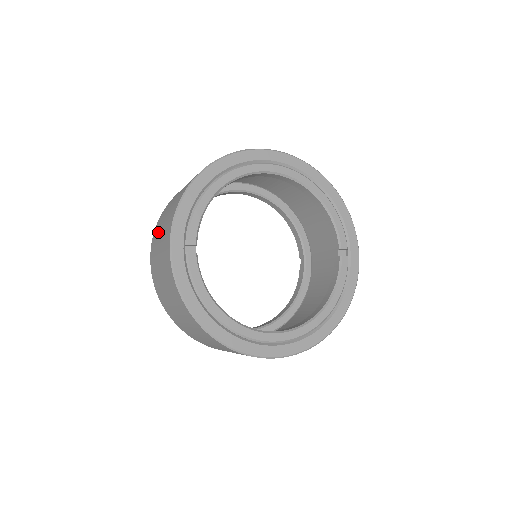
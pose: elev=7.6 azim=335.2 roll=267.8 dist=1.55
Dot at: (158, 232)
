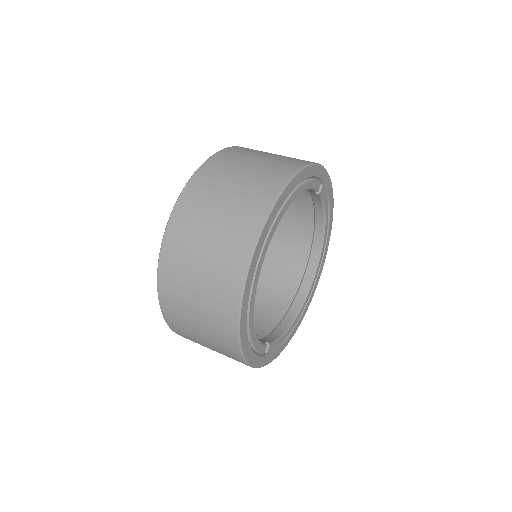
Dot at: occluded
